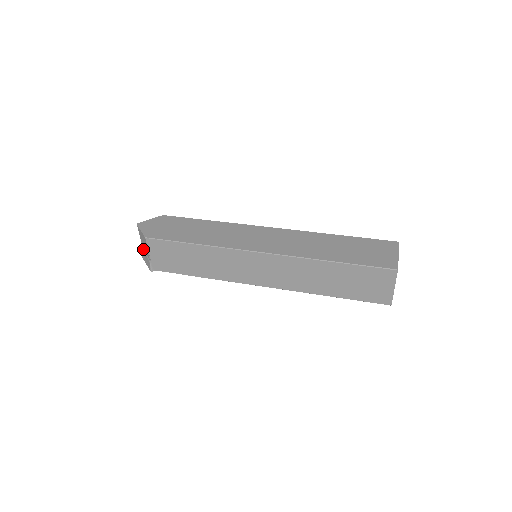
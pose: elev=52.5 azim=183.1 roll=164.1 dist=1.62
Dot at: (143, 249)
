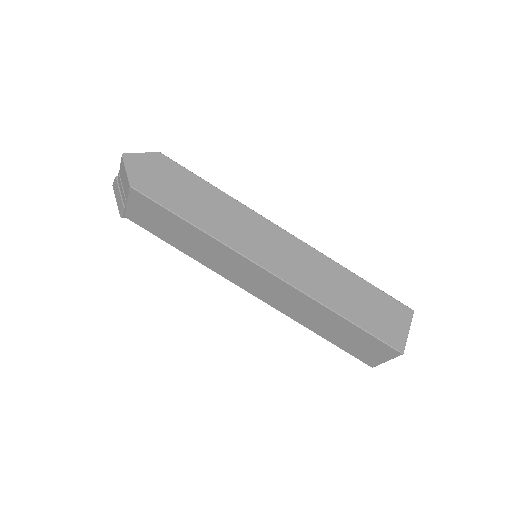
Dot at: (118, 183)
